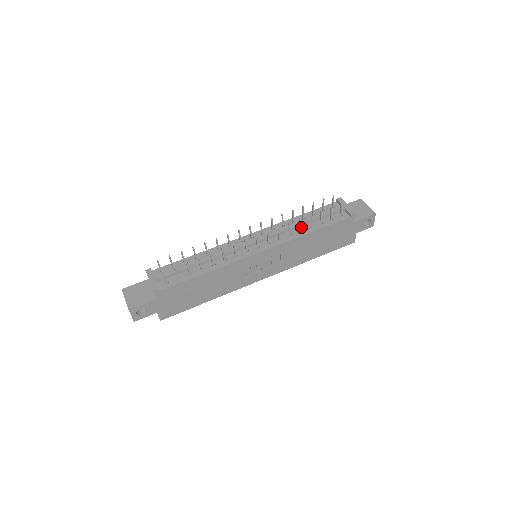
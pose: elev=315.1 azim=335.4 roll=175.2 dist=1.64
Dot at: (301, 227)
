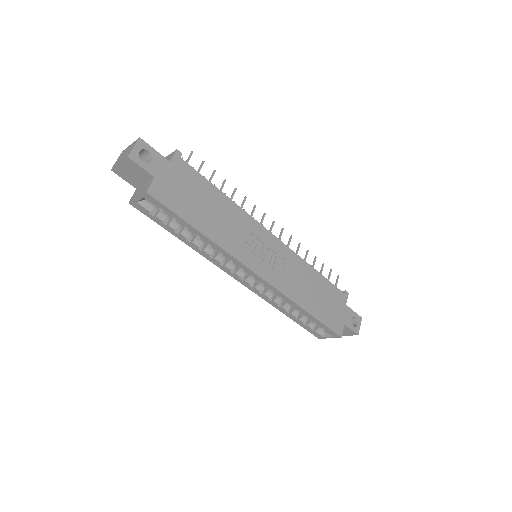
Dot at: occluded
